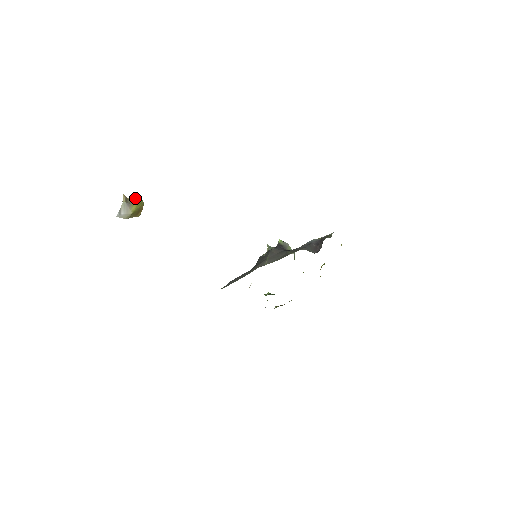
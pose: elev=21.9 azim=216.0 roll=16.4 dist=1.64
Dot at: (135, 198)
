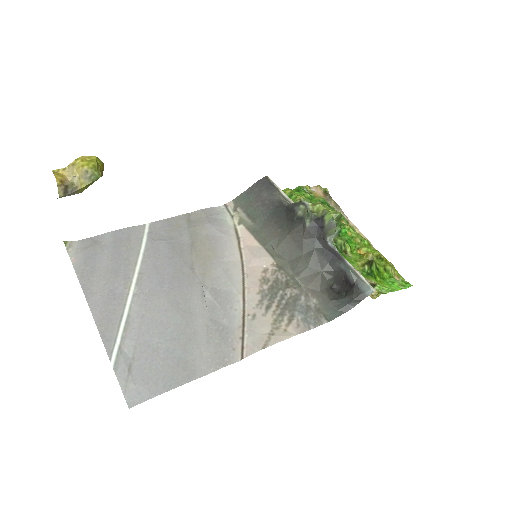
Dot at: (84, 176)
